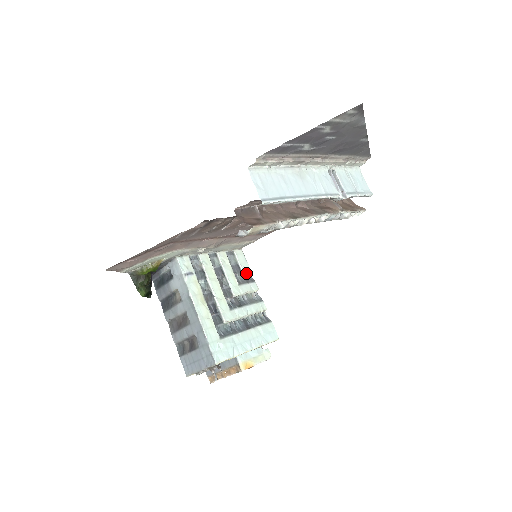
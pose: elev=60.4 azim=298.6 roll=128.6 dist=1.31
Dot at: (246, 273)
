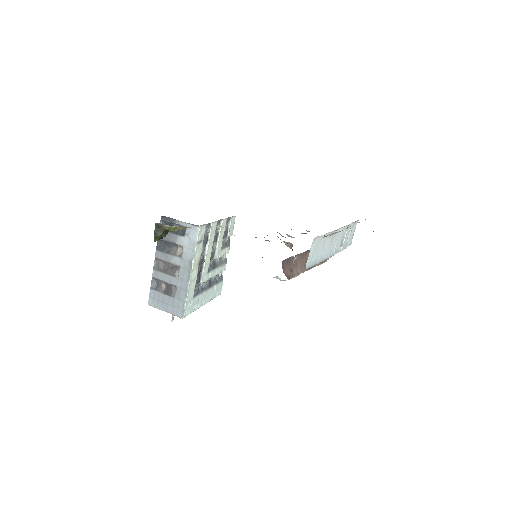
Dot at: (228, 237)
